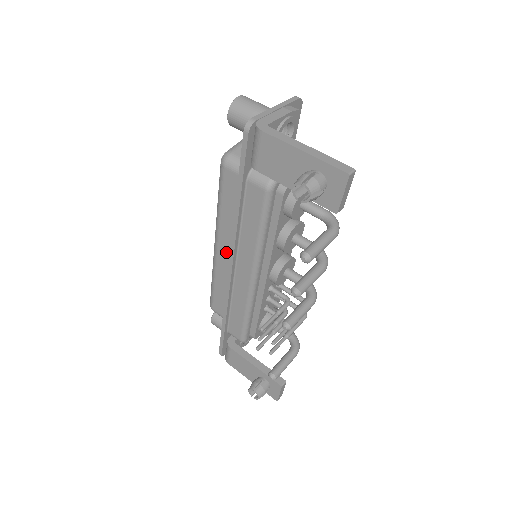
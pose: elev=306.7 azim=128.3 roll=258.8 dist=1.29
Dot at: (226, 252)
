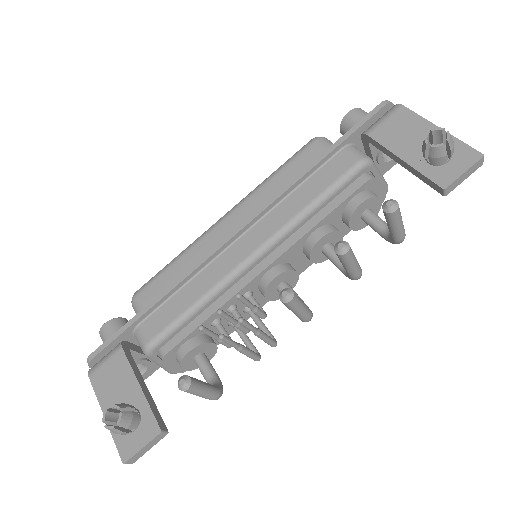
Dot at: (235, 225)
